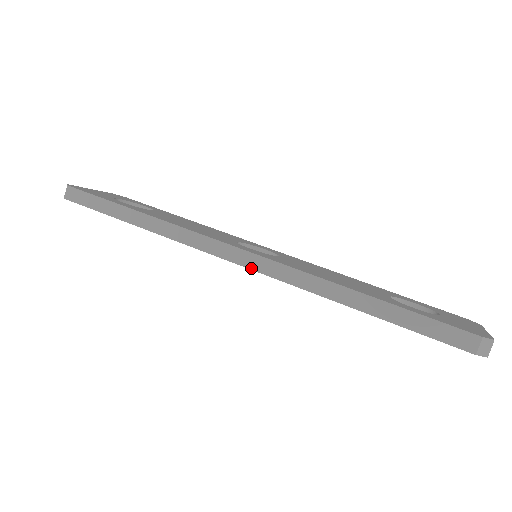
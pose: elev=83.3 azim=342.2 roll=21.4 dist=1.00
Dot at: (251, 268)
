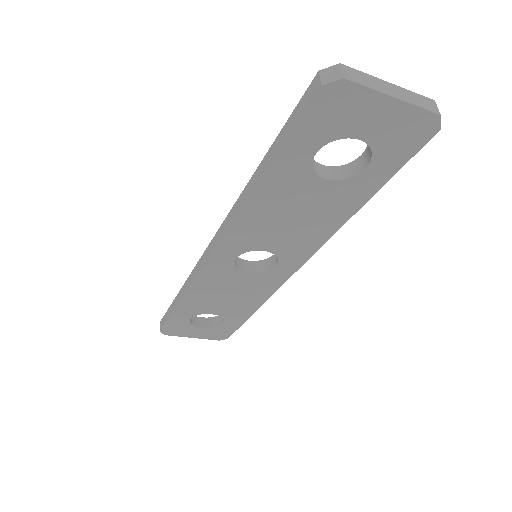
Dot at: (216, 244)
